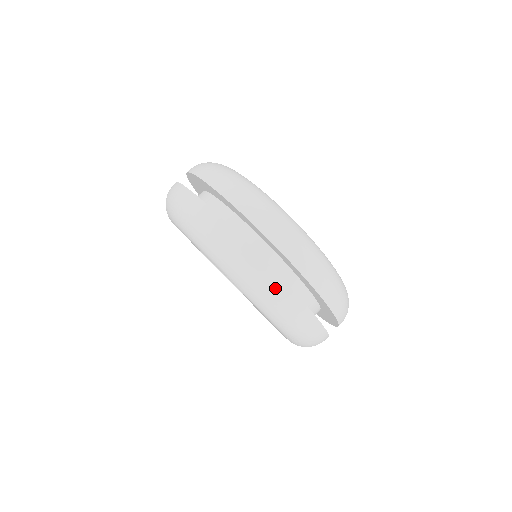
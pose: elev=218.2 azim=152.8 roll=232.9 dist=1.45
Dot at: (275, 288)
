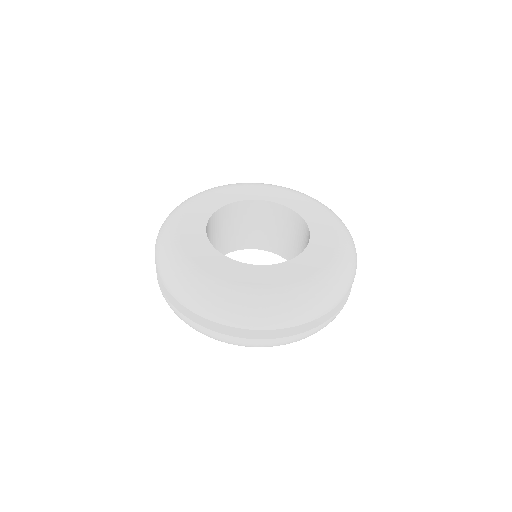
Dot at: (205, 333)
